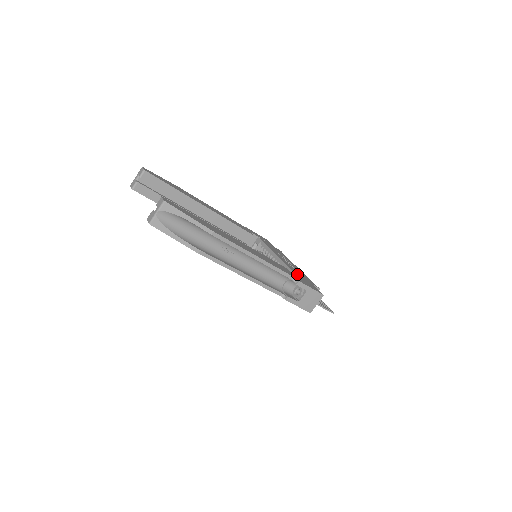
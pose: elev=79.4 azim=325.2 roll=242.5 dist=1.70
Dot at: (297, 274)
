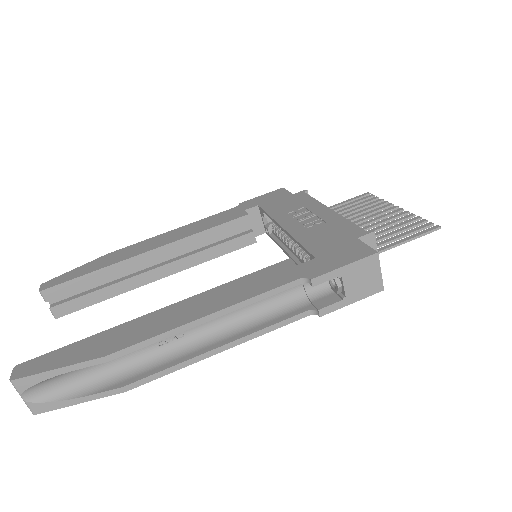
Dot at: (317, 247)
